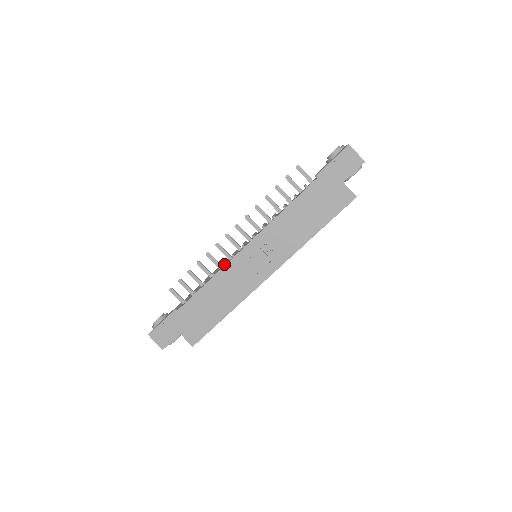
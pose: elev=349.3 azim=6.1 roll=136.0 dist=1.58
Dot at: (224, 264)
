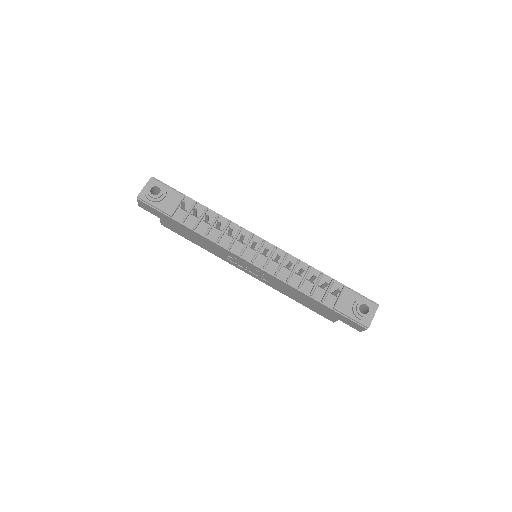
Dot at: (230, 248)
